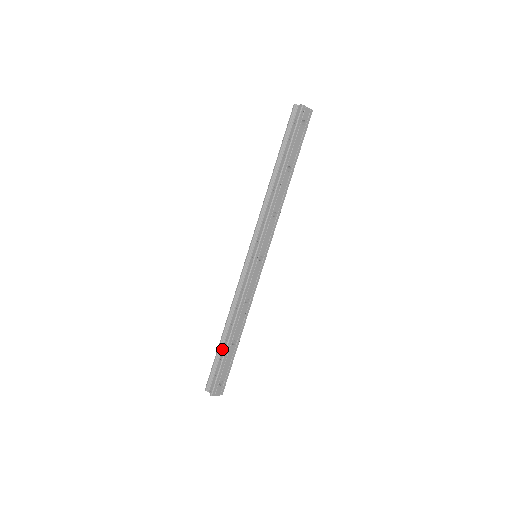
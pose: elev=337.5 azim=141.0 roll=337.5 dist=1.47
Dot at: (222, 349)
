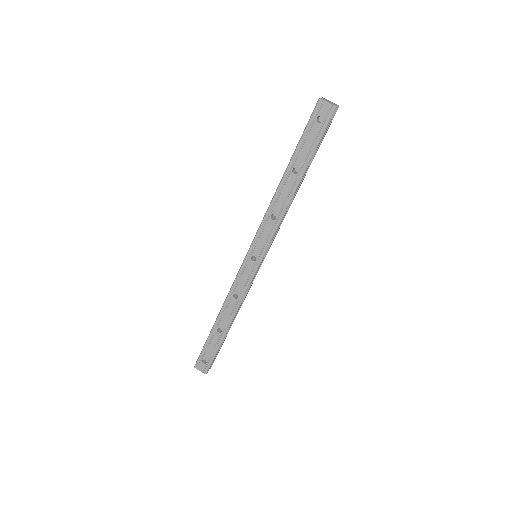
Dot at: occluded
